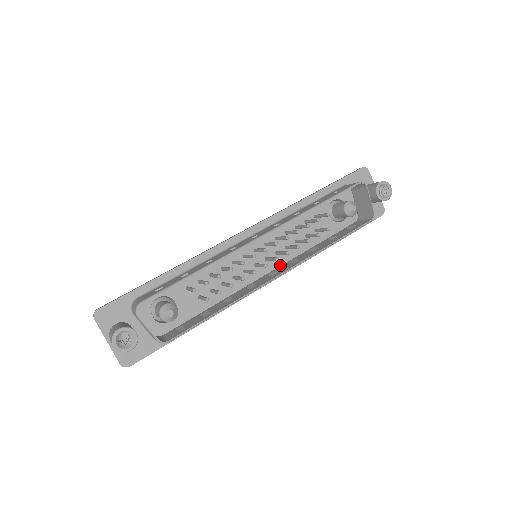
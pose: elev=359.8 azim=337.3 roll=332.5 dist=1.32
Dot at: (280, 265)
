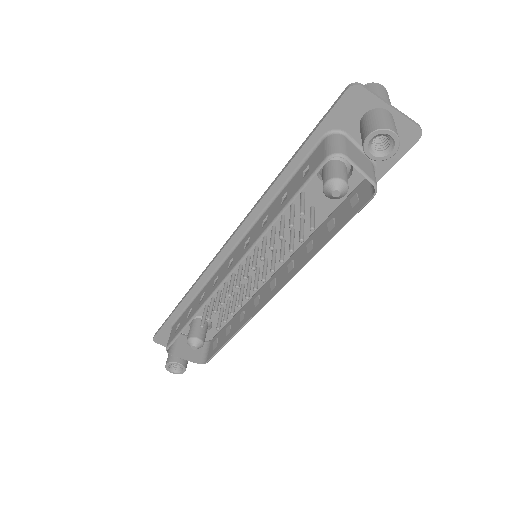
Dot at: (286, 258)
